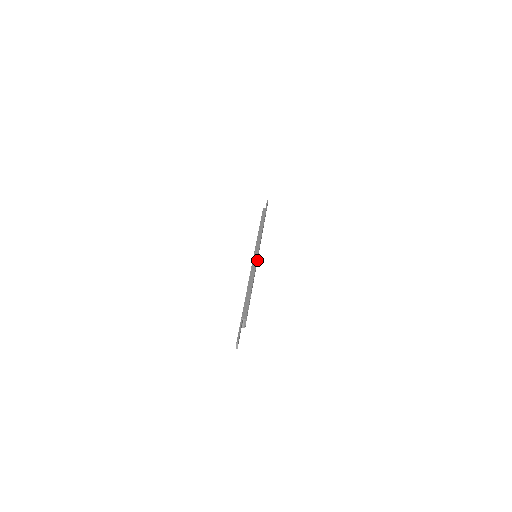
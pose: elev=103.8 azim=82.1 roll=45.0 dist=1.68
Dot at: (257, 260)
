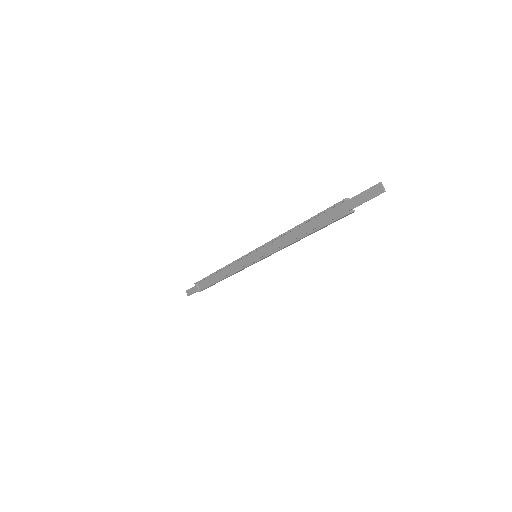
Dot at: occluded
